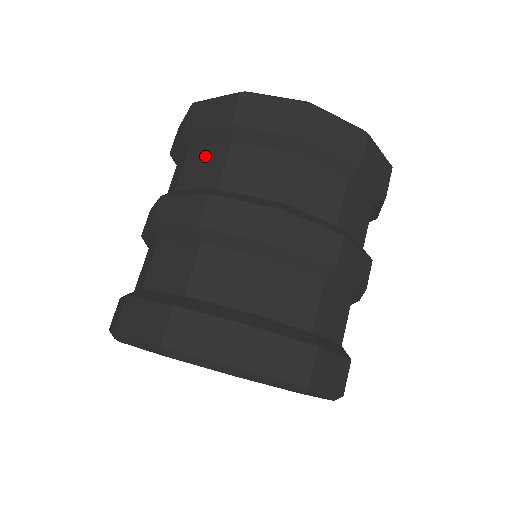
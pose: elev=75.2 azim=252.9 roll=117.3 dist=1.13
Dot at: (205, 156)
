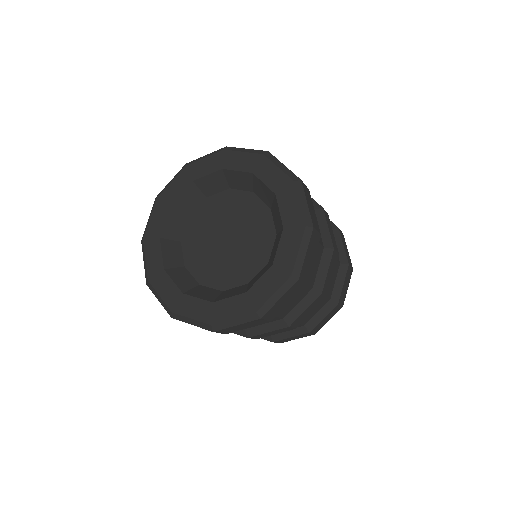
Dot at: occluded
